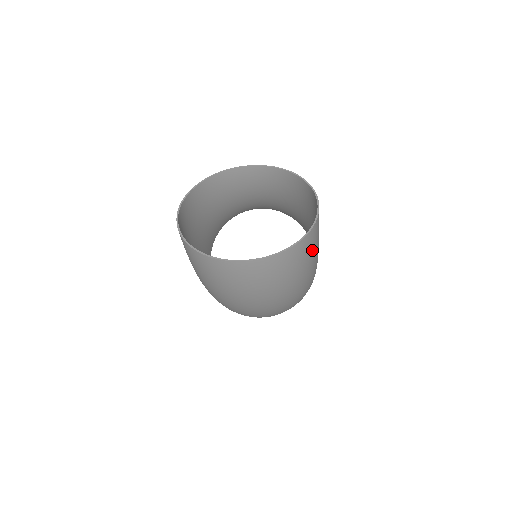
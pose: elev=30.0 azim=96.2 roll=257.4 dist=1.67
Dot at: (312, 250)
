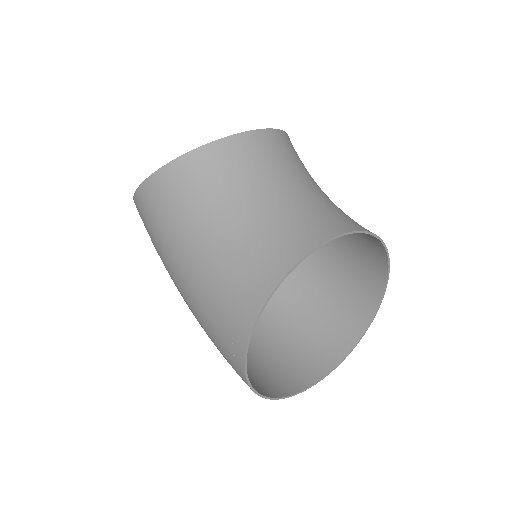
Dot at: (344, 300)
